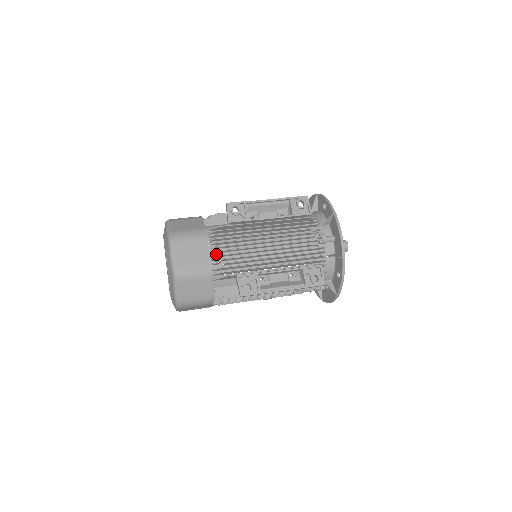
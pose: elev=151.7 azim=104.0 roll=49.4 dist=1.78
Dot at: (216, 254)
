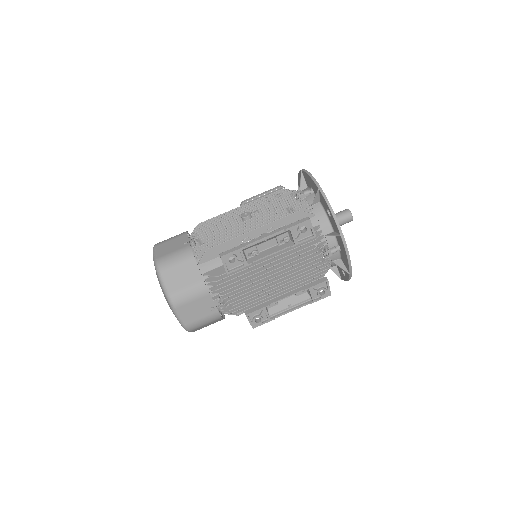
Dot at: occluded
